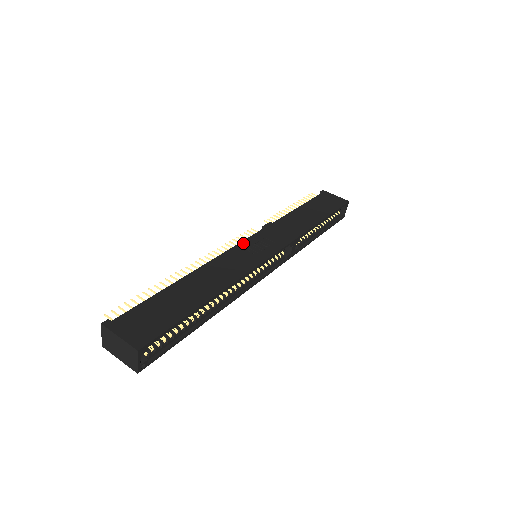
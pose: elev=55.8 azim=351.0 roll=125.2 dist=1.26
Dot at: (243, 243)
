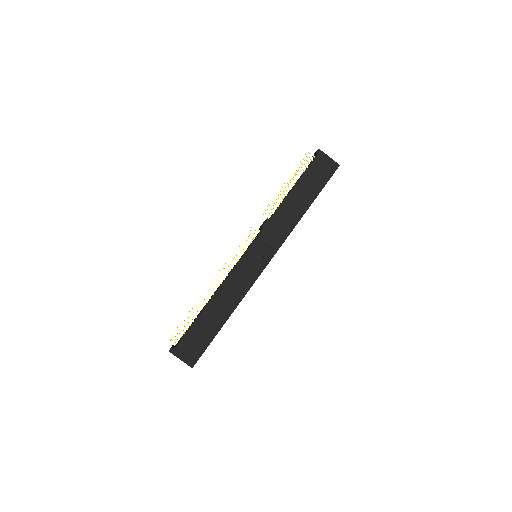
Dot at: (246, 254)
